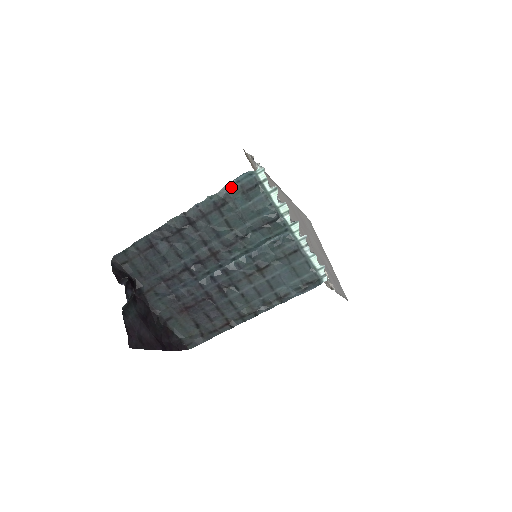
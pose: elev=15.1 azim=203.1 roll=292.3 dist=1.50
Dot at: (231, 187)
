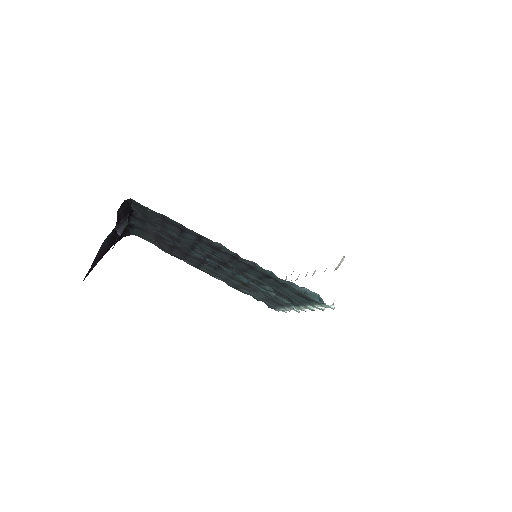
Dot at: (296, 287)
